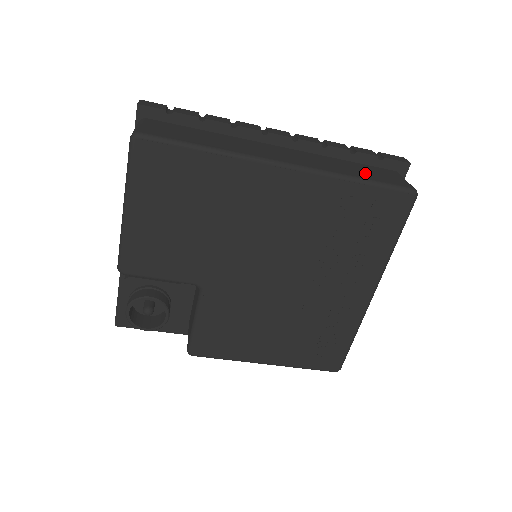
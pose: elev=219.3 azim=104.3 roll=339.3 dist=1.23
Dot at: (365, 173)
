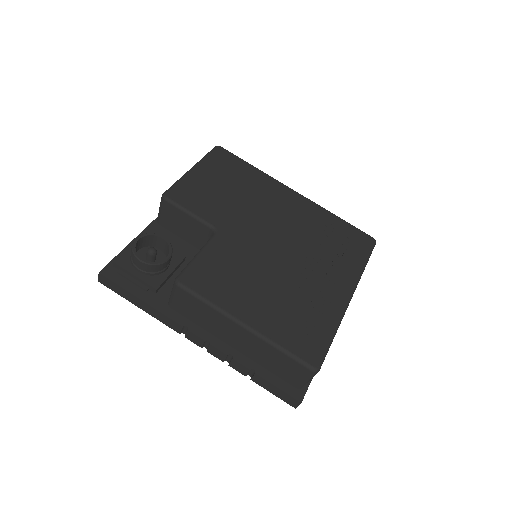
Dot at: occluded
